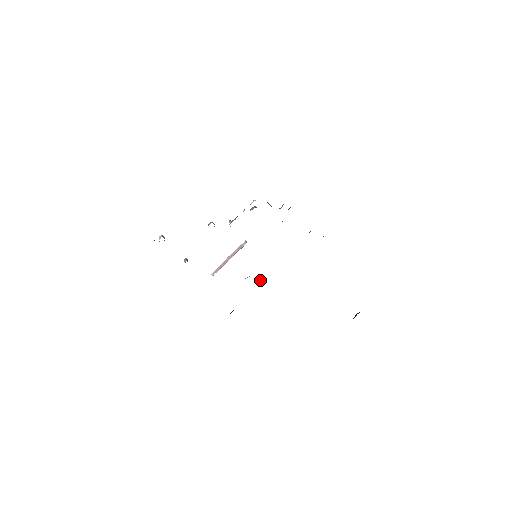
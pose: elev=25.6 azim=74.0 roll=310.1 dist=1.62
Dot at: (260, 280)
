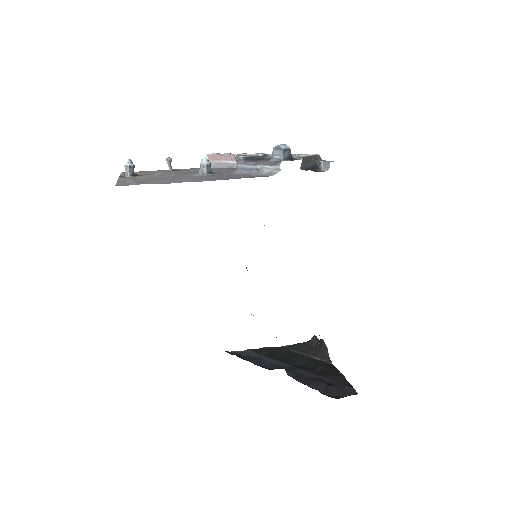
Dot at: occluded
